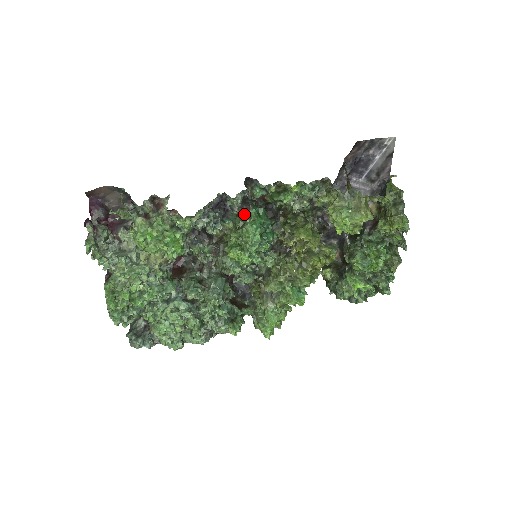
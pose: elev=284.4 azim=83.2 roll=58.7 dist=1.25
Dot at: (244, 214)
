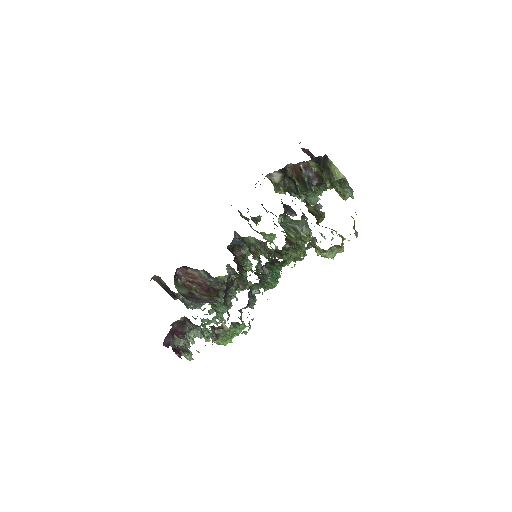
Dot at: (264, 284)
